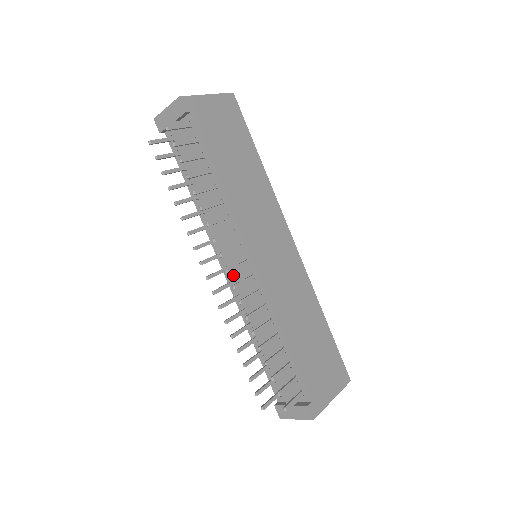
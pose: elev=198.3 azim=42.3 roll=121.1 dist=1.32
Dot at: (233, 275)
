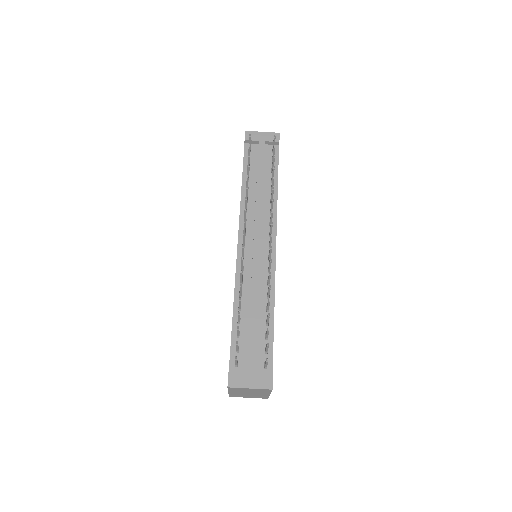
Dot at: (254, 248)
